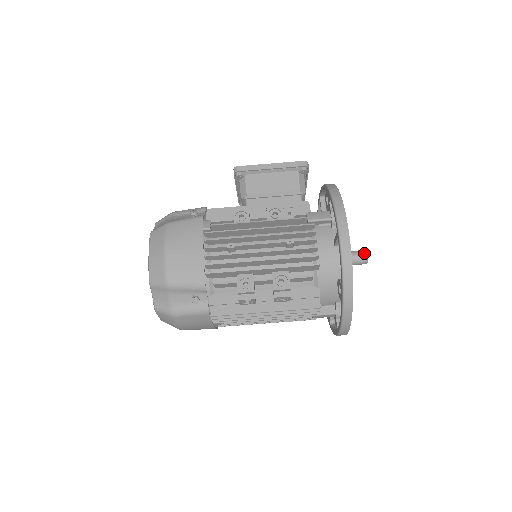
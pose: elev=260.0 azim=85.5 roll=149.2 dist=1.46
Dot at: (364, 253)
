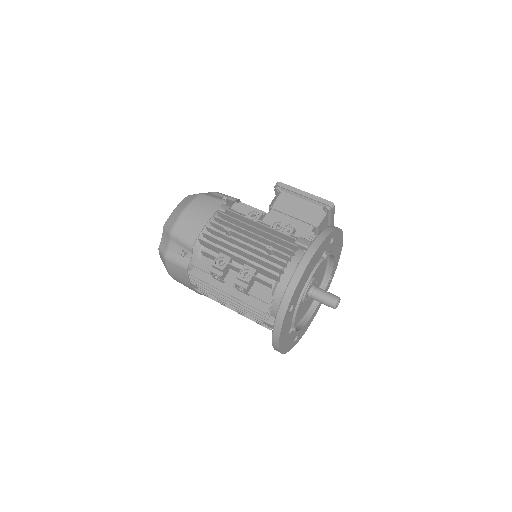
Dot at: (336, 298)
